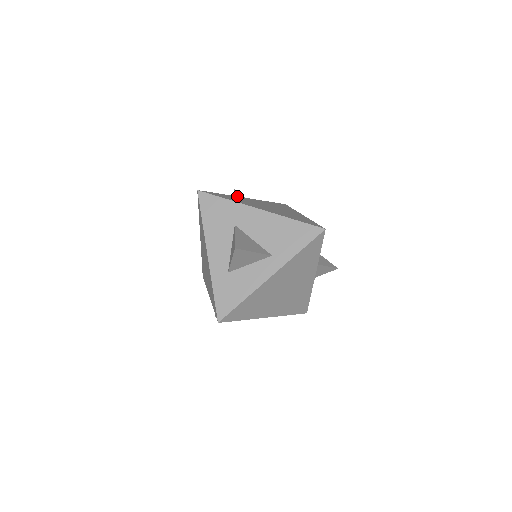
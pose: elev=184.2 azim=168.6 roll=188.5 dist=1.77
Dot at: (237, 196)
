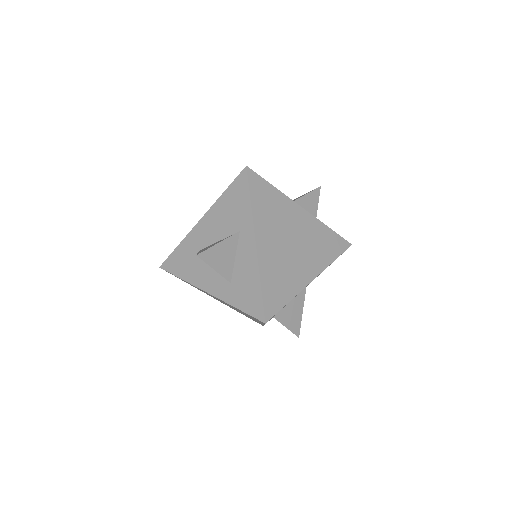
Dot at: occluded
